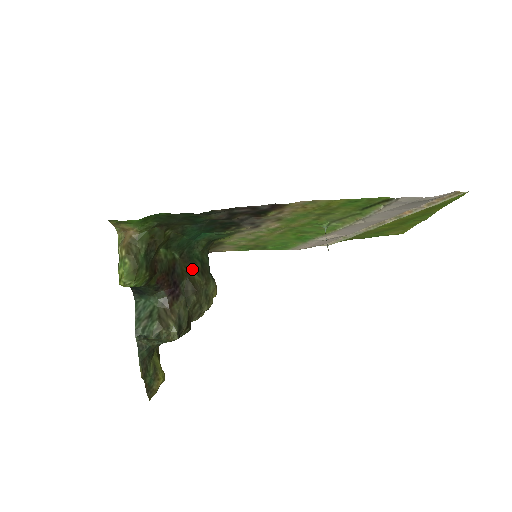
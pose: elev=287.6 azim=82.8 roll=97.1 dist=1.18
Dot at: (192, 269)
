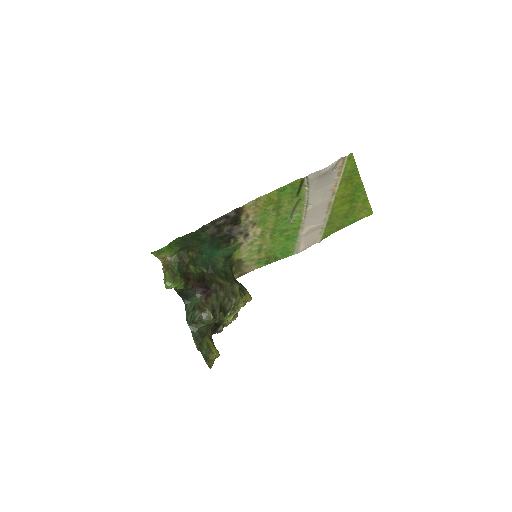
Dot at: (218, 277)
